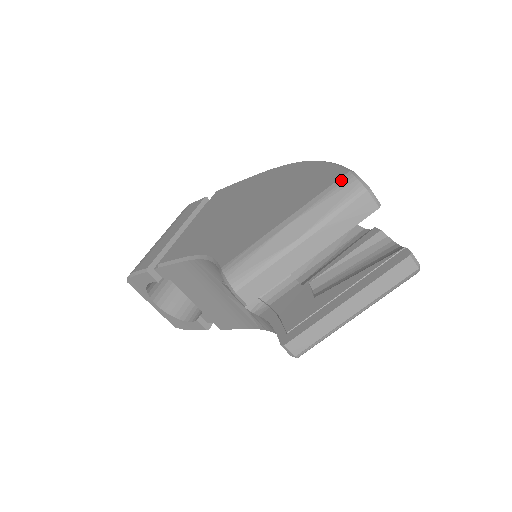
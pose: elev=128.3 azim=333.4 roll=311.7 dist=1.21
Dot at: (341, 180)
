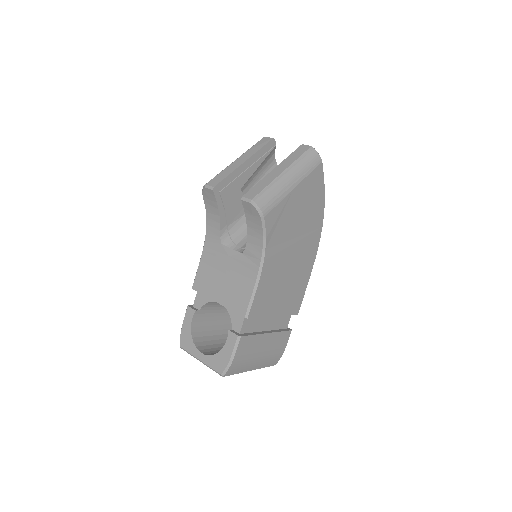
Dot at: occluded
